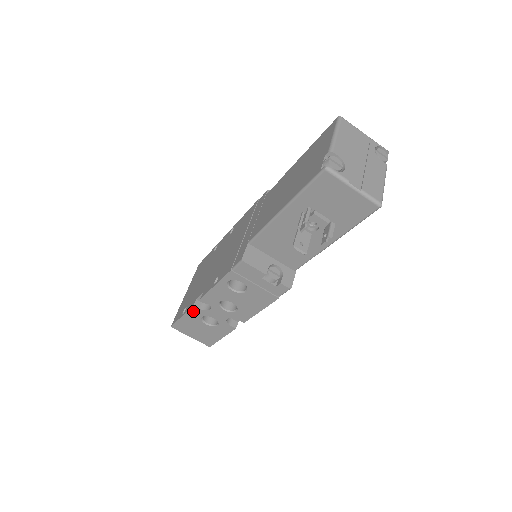
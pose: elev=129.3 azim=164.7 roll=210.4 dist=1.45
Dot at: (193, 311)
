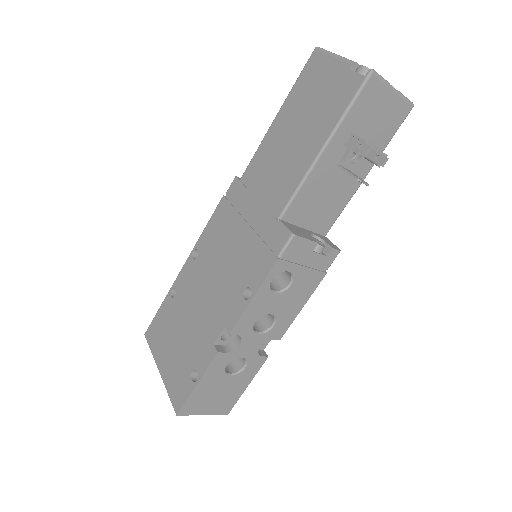
Dot at: (215, 363)
